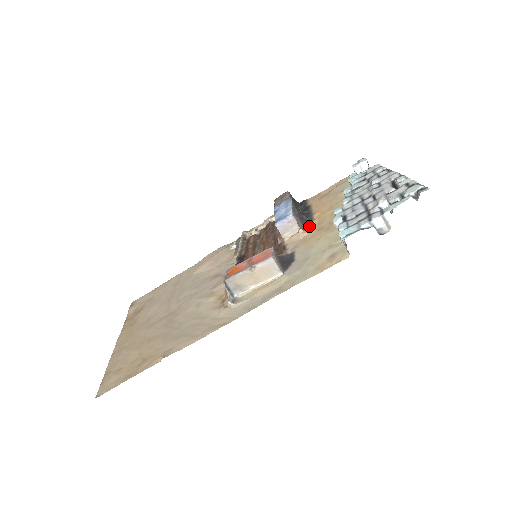
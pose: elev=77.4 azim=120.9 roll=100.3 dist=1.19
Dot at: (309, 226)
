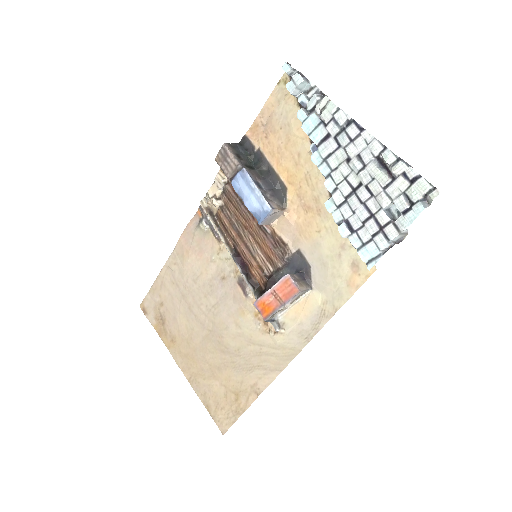
Dot at: (288, 200)
